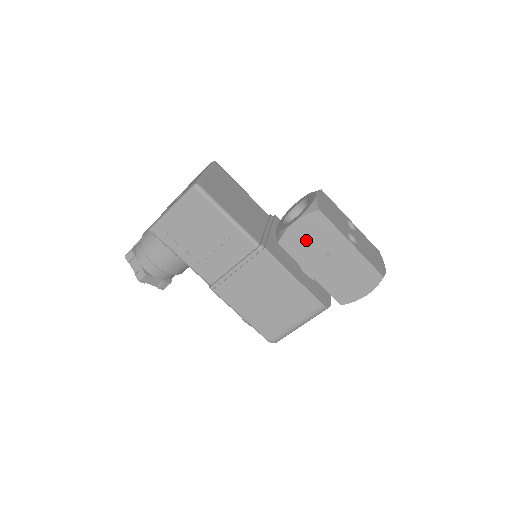
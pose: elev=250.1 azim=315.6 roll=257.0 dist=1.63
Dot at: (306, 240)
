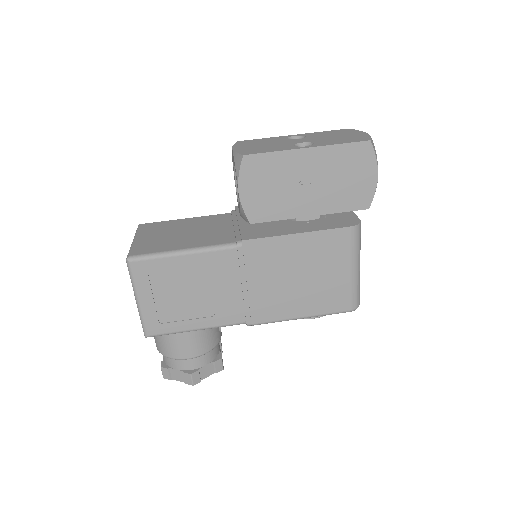
Dot at: (267, 193)
